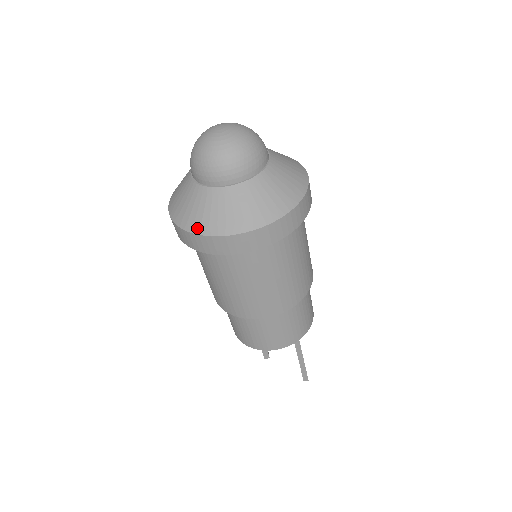
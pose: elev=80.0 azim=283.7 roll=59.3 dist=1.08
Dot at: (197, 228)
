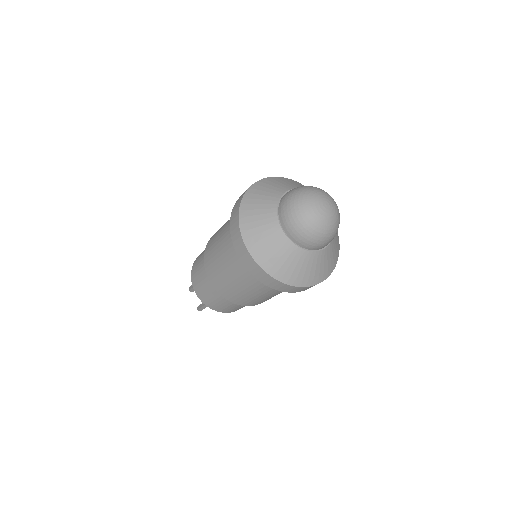
Dot at: (257, 256)
